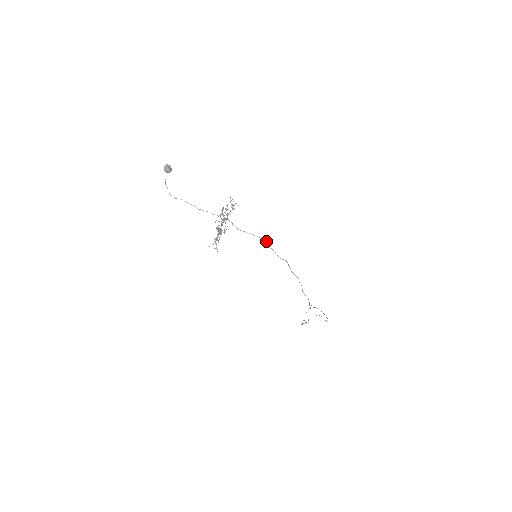
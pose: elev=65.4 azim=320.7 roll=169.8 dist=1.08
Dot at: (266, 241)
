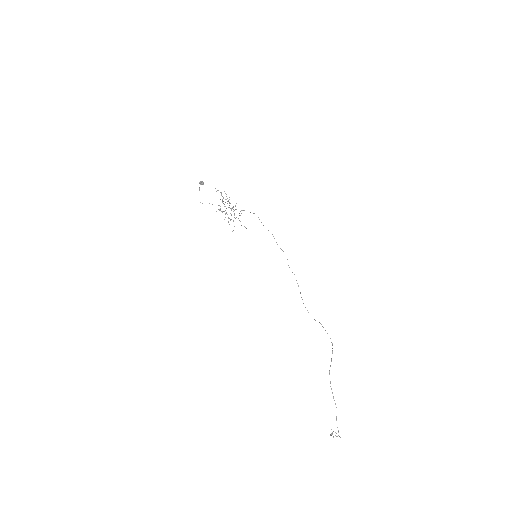
Dot at: occluded
